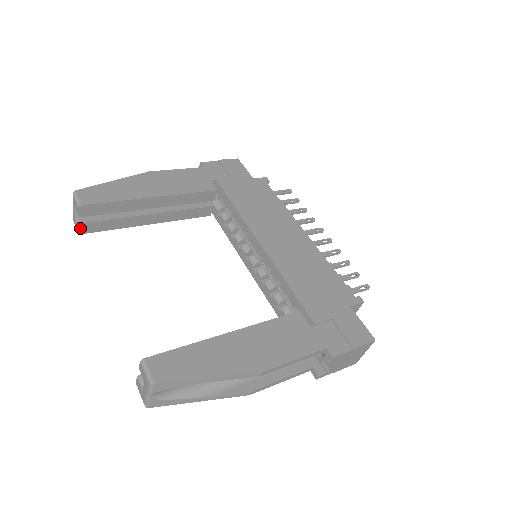
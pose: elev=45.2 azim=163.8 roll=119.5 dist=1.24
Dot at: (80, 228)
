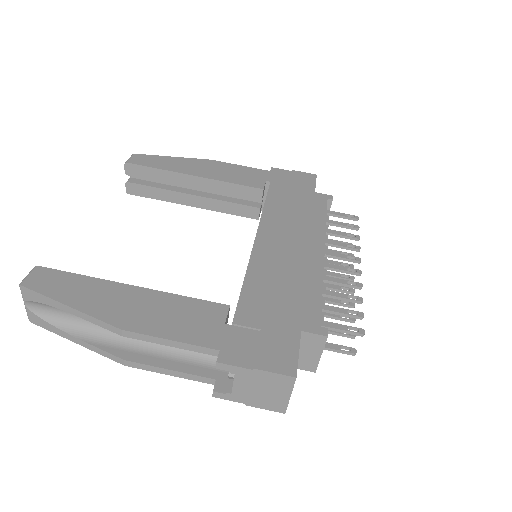
Dot at: (128, 187)
